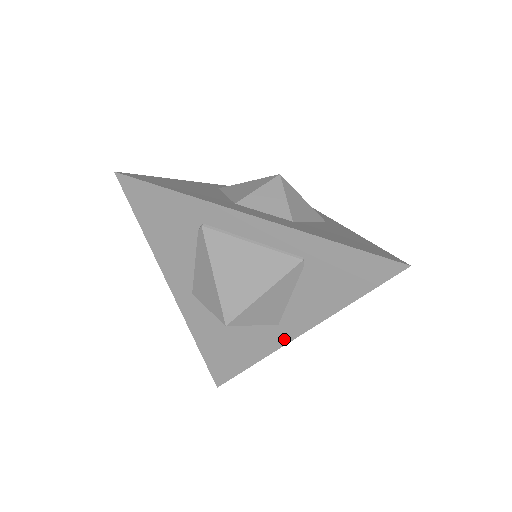
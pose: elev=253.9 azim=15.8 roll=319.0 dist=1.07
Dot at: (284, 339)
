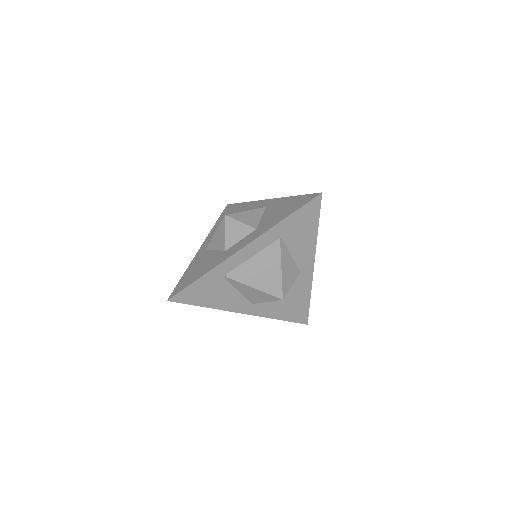
Dot at: (310, 274)
